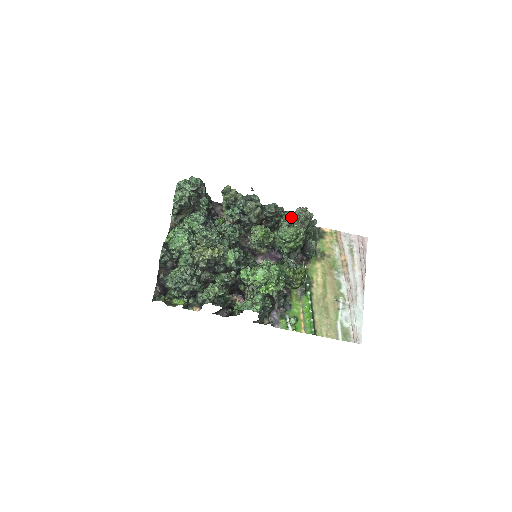
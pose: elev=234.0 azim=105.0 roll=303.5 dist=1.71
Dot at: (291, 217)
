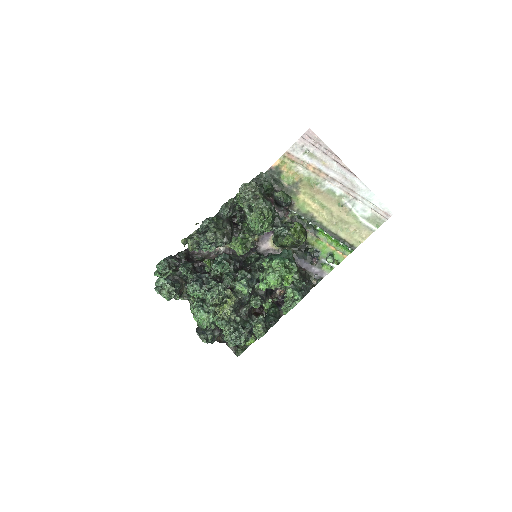
Dot at: (243, 198)
